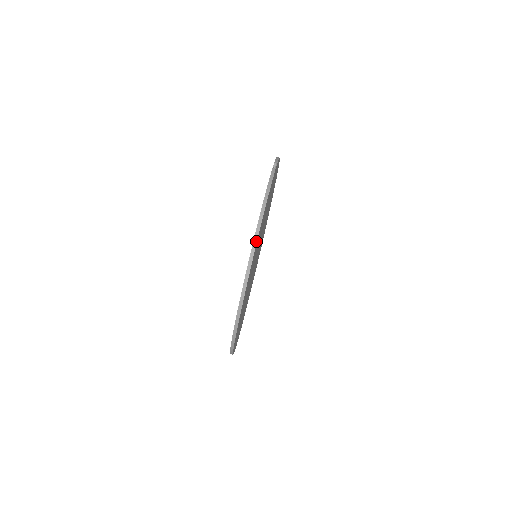
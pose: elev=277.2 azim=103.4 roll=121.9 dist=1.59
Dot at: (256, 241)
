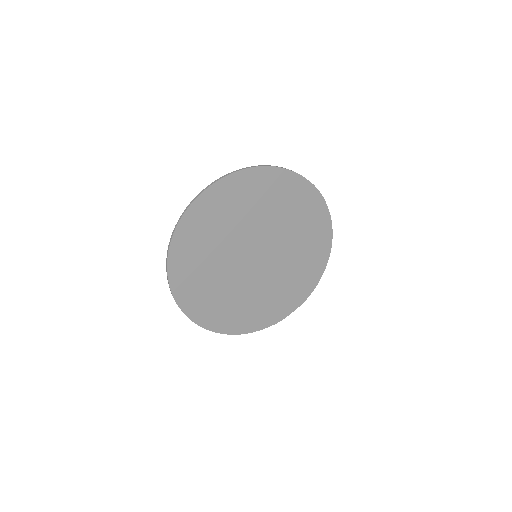
Dot at: (258, 166)
